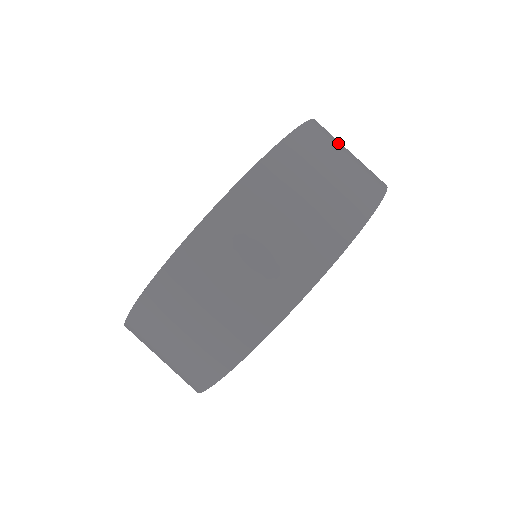
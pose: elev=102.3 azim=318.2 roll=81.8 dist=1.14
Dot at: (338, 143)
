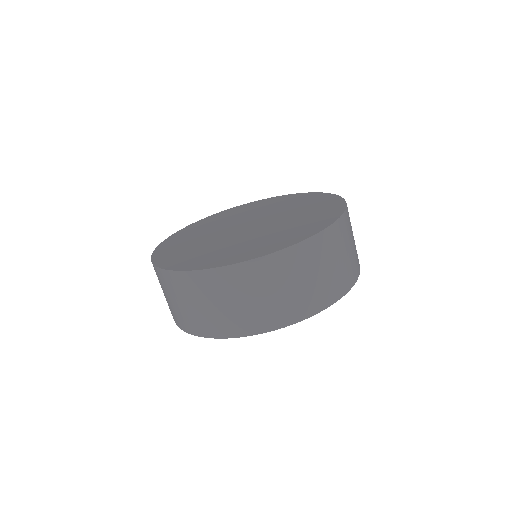
Dot at: occluded
